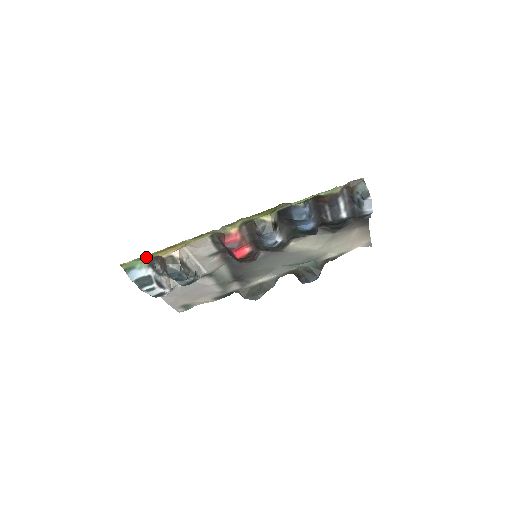
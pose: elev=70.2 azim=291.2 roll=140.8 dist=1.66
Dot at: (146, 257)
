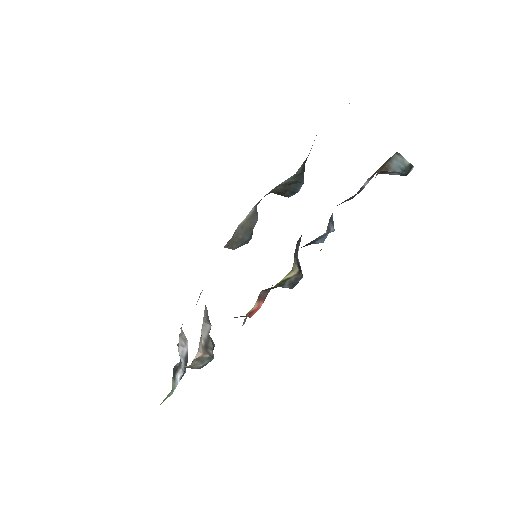
Dot at: occluded
